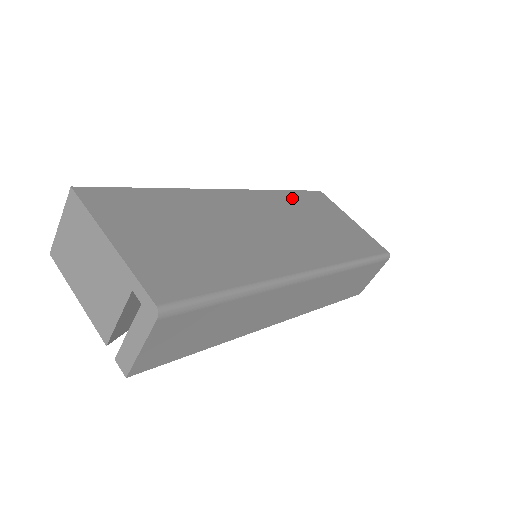
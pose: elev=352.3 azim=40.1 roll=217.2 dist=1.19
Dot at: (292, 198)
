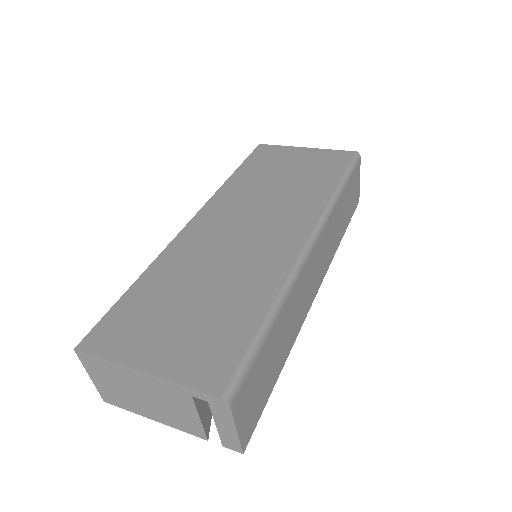
Dot at: (243, 177)
